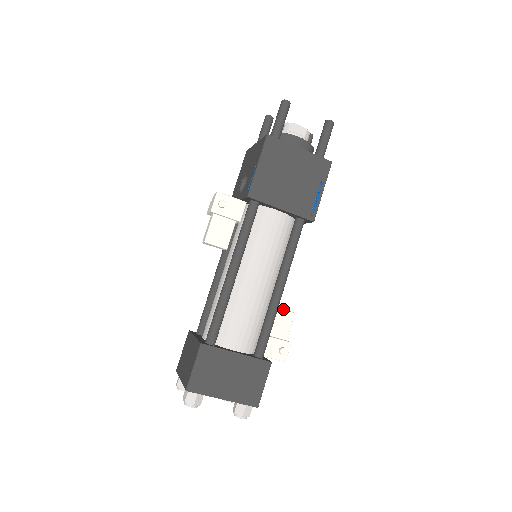
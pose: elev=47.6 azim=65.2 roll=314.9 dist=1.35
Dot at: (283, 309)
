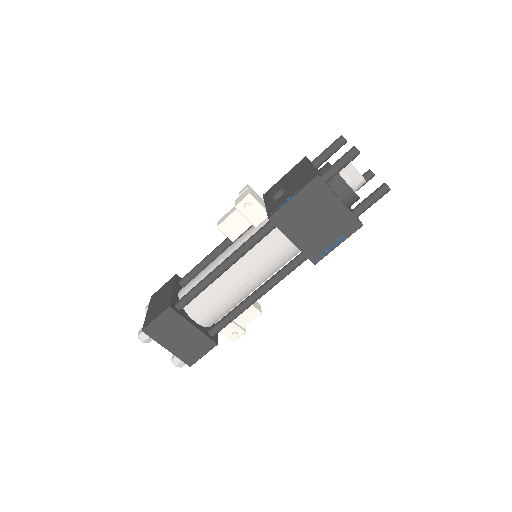
Dot at: (254, 306)
